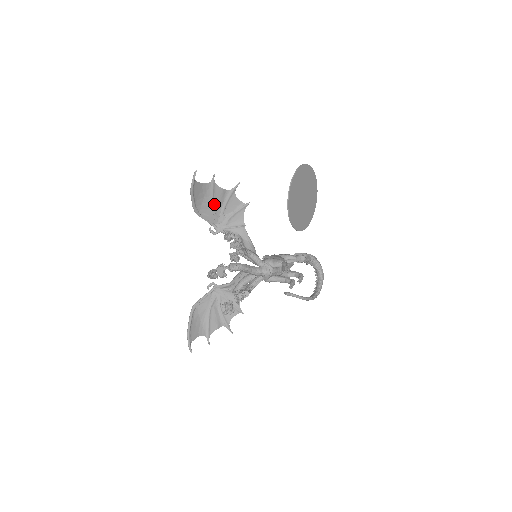
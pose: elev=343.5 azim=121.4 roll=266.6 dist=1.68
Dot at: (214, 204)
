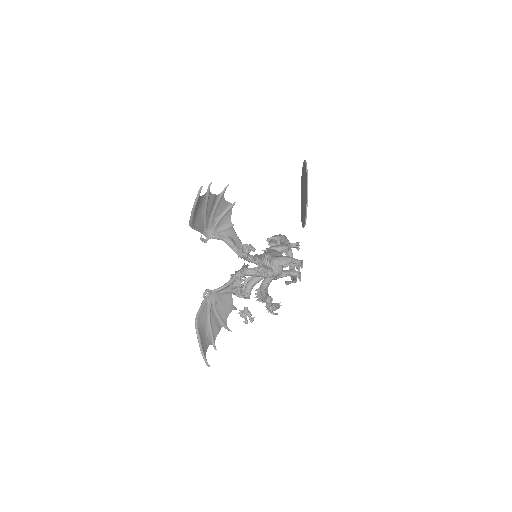
Dot at: (206, 212)
